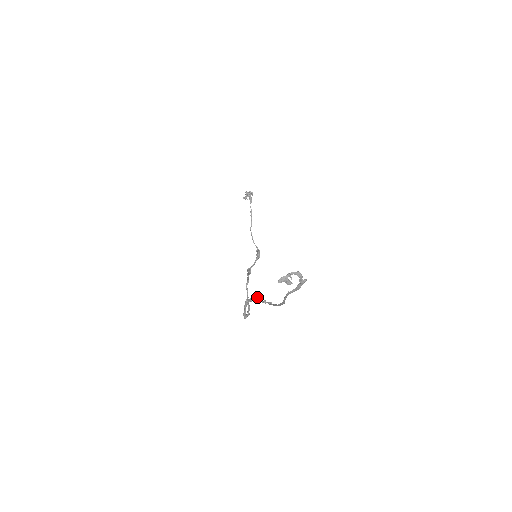
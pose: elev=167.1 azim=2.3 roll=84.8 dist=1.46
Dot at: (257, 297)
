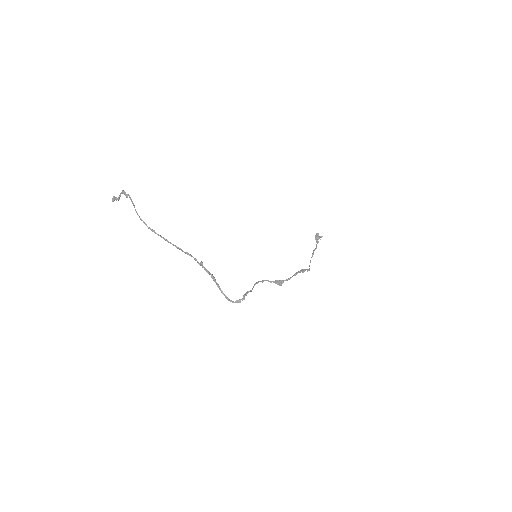
Dot at: (201, 262)
